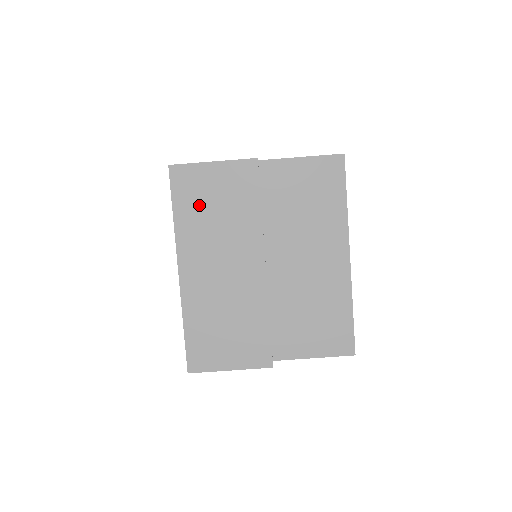
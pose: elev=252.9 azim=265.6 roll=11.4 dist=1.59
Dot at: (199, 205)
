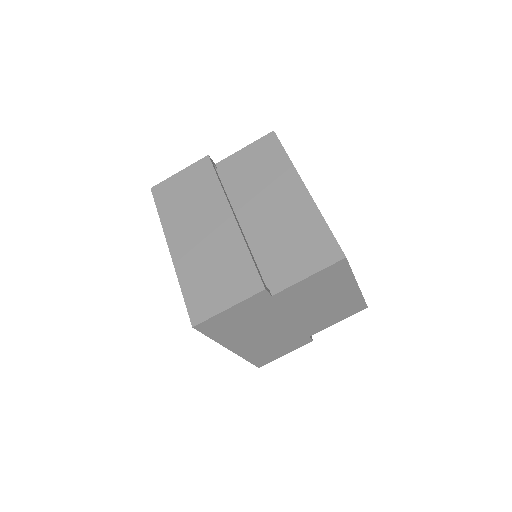
Dot at: (175, 201)
